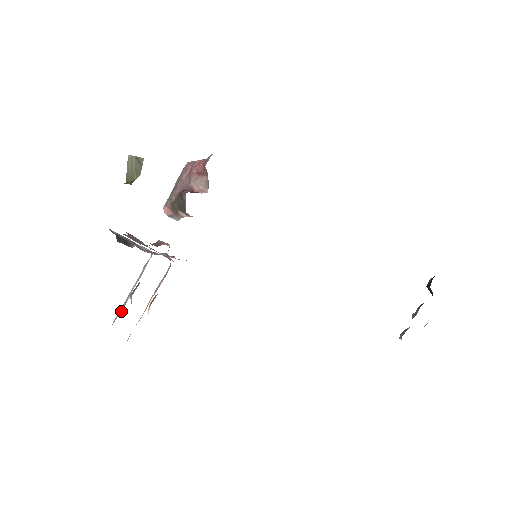
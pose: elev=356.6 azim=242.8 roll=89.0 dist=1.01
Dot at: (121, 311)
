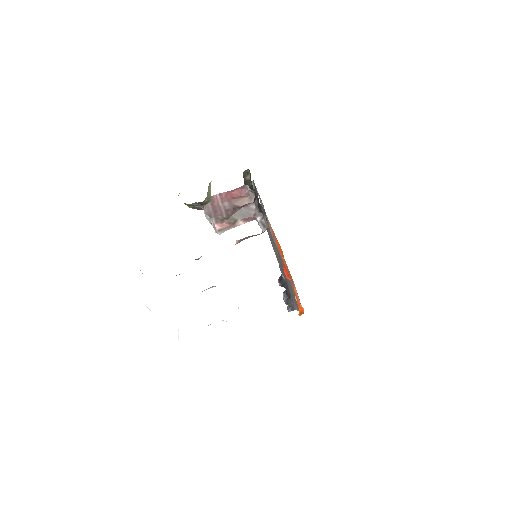
Dot at: occluded
